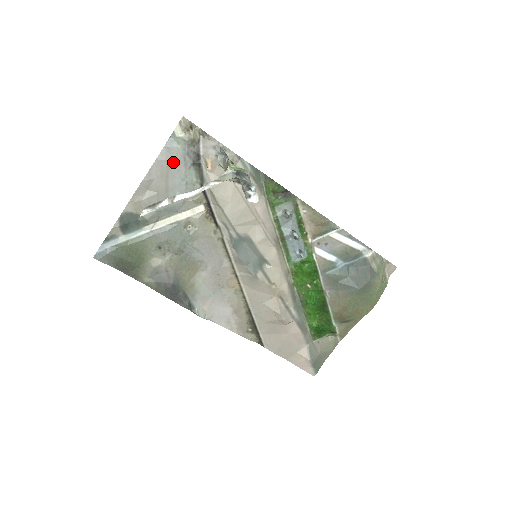
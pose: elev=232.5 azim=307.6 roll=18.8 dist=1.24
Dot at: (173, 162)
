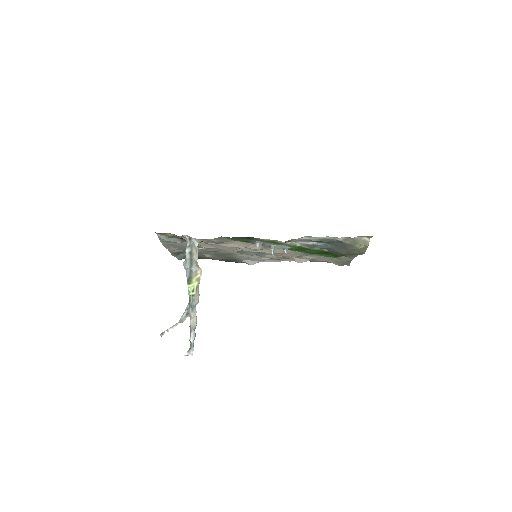
Dot at: (171, 244)
